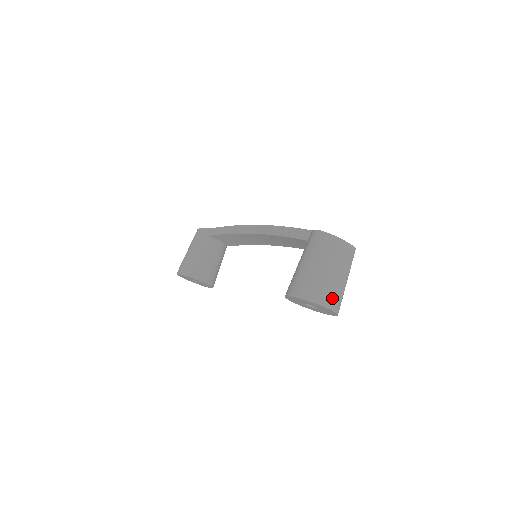
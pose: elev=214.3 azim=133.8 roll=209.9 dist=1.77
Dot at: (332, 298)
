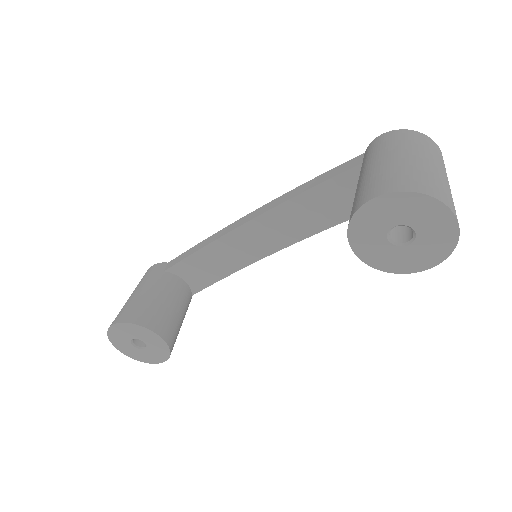
Dot at: (447, 197)
